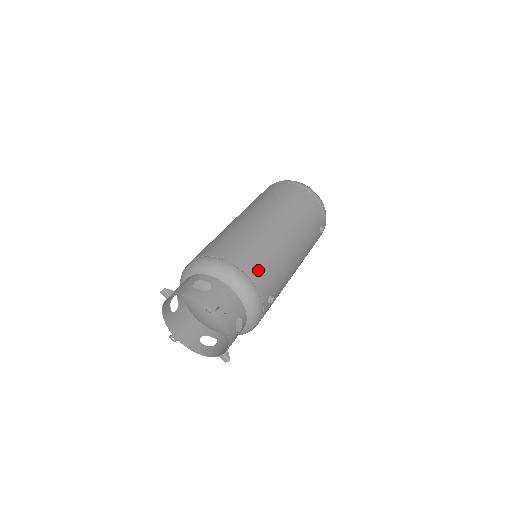
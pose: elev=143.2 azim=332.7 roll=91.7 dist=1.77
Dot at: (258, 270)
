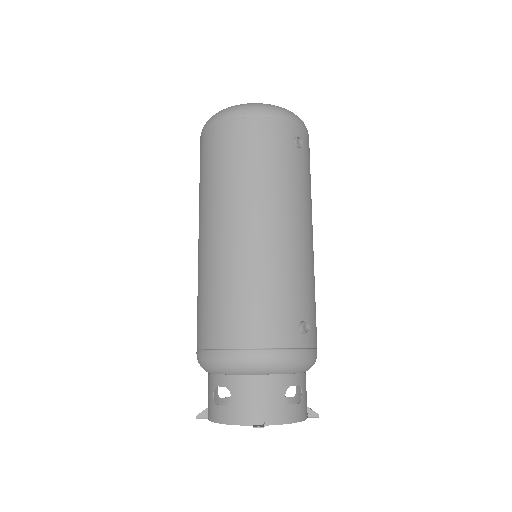
Dot at: (259, 326)
